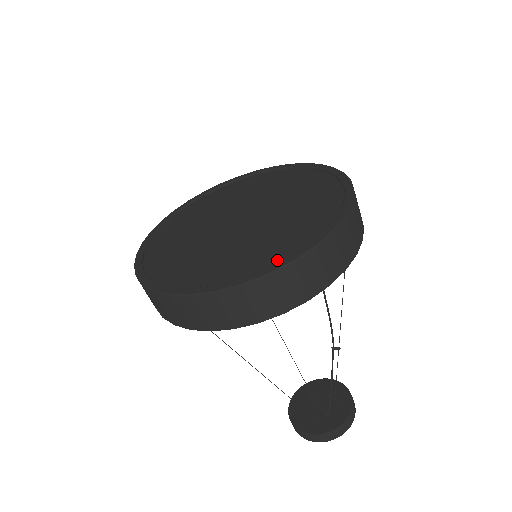
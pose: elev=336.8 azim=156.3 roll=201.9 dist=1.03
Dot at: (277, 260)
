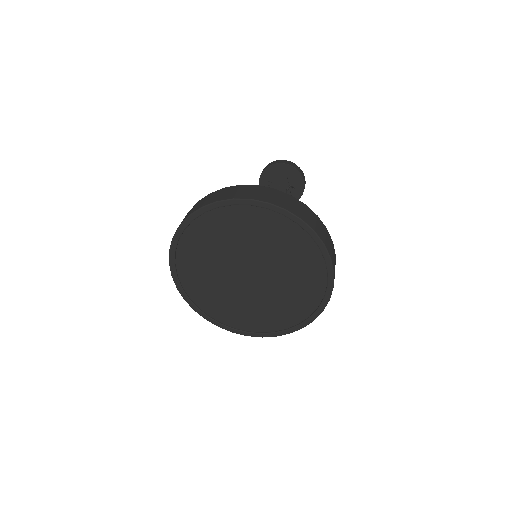
Dot at: (318, 287)
